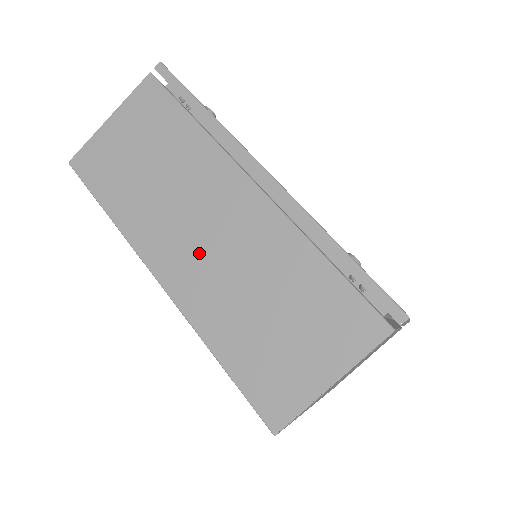
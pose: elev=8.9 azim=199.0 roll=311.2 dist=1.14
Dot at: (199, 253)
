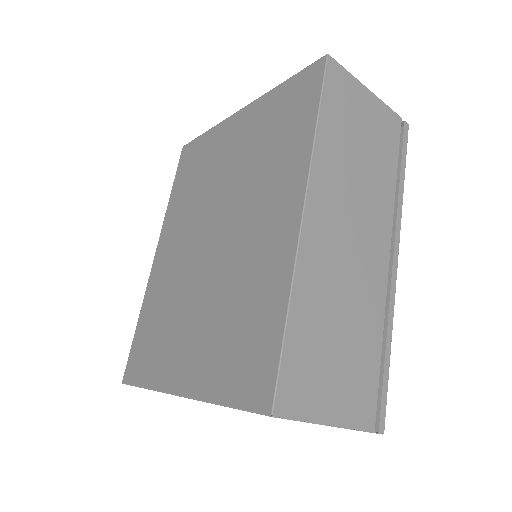
Dot at: (338, 240)
